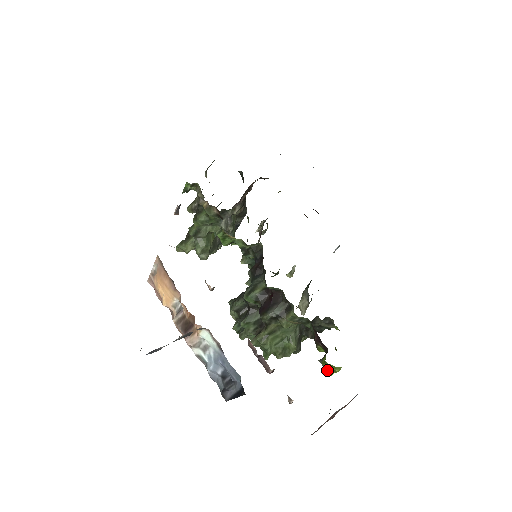
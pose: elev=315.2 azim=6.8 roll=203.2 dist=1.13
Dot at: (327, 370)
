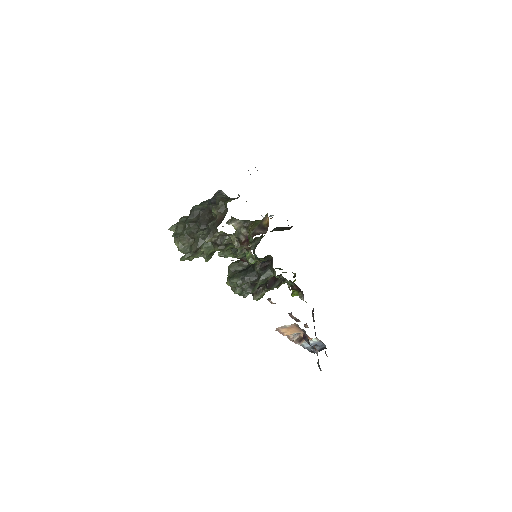
Dot at: (306, 302)
